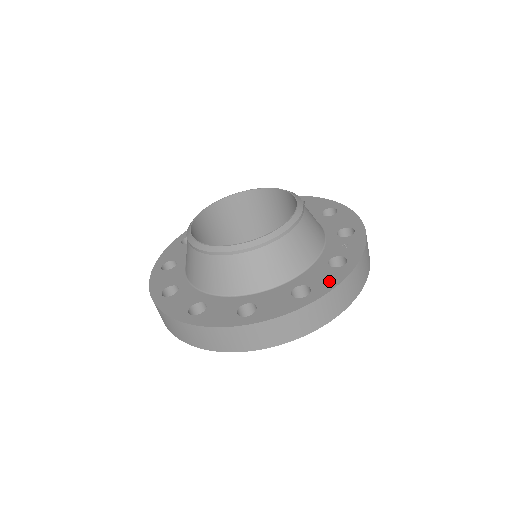
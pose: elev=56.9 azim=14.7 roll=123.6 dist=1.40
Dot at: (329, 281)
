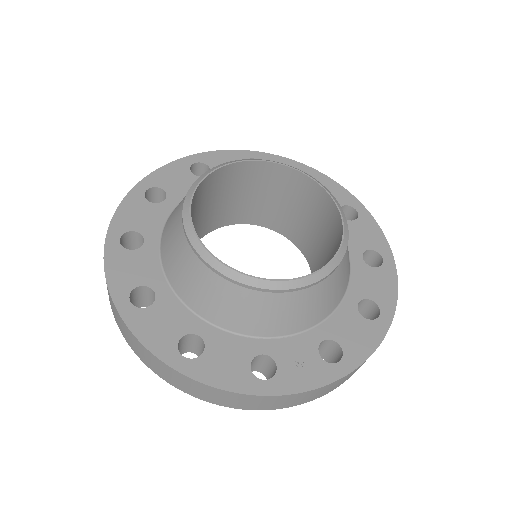
Dot at: (220, 373)
